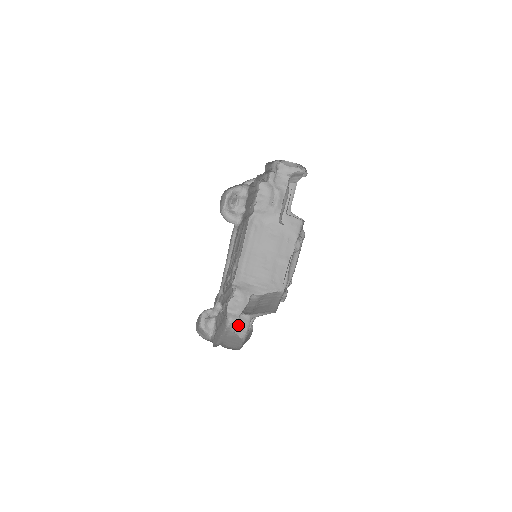
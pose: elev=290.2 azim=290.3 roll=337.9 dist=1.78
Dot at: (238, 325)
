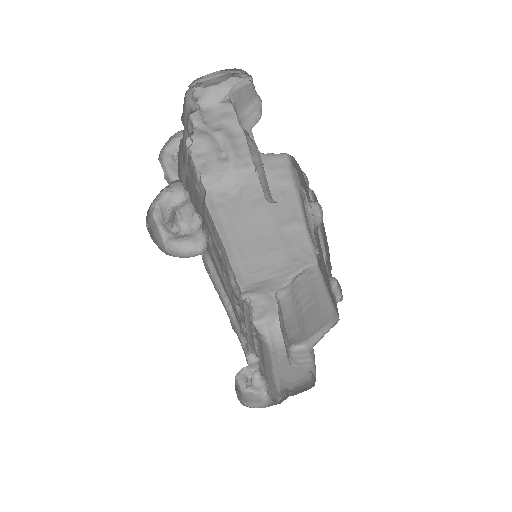
Dot at: (294, 361)
